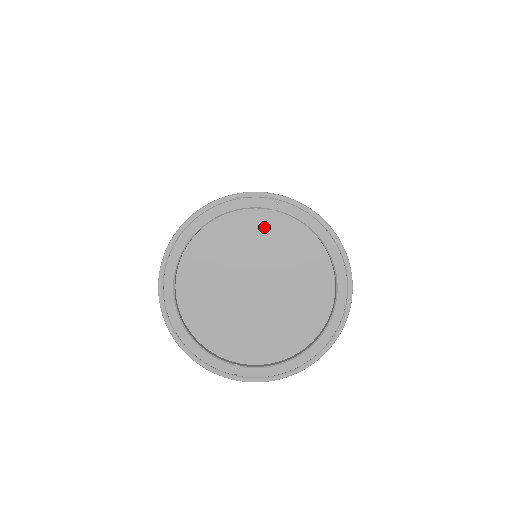
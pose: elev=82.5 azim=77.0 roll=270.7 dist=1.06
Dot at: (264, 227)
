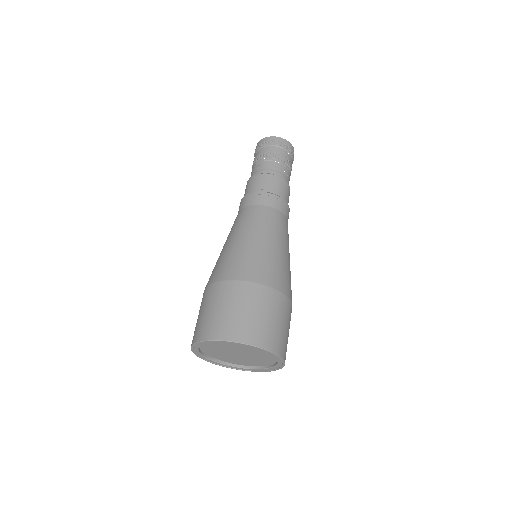
Dot at: (260, 351)
